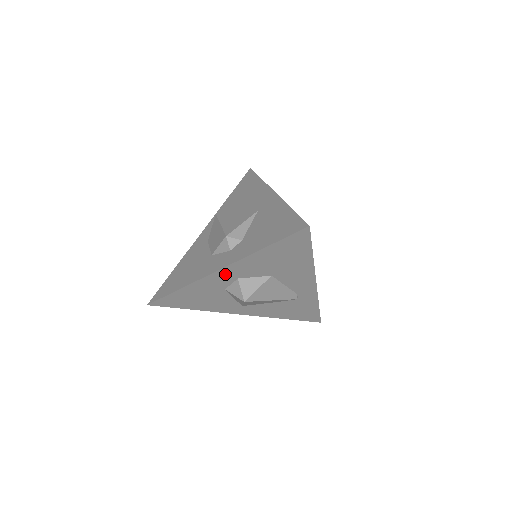
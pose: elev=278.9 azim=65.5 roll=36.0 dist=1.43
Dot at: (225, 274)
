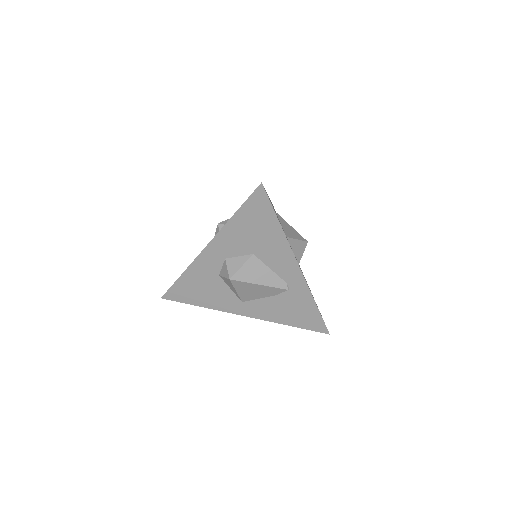
Dot at: (213, 252)
